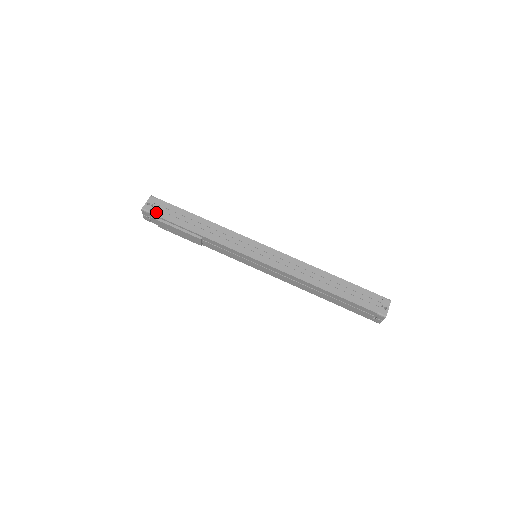
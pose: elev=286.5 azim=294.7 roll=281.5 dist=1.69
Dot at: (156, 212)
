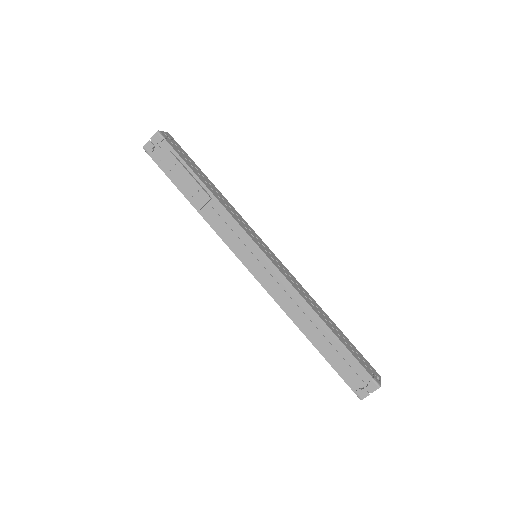
Dot at: (172, 145)
